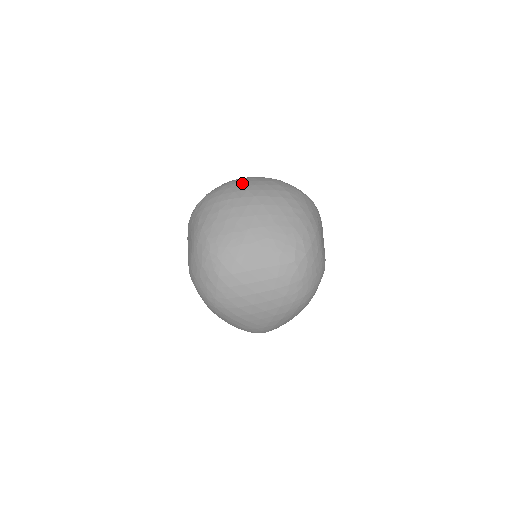
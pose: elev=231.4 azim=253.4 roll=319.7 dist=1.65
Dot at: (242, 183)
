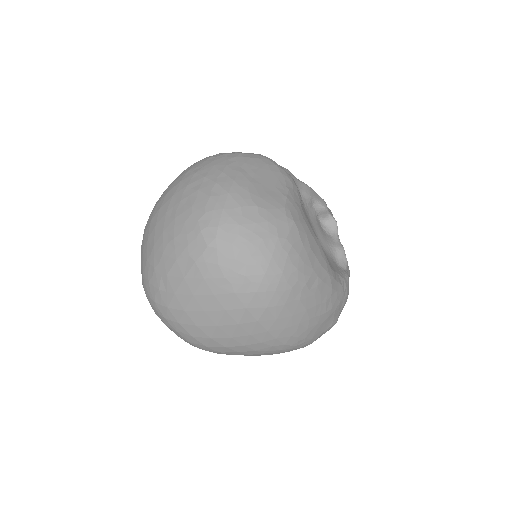
Dot at: occluded
